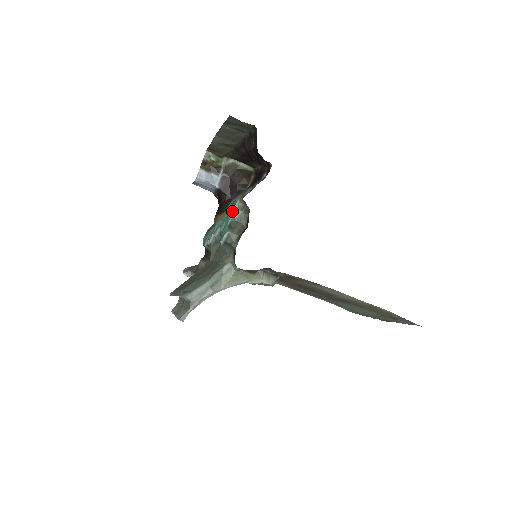
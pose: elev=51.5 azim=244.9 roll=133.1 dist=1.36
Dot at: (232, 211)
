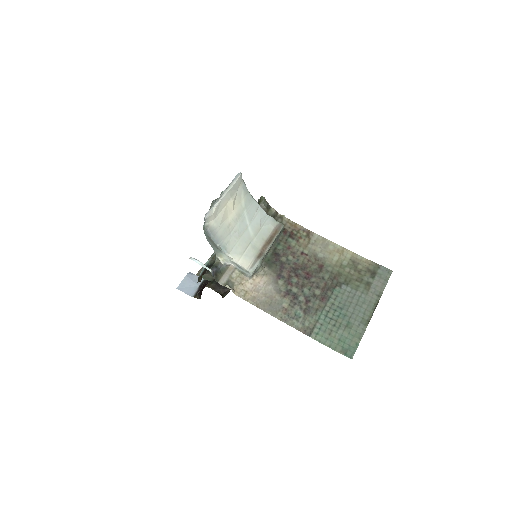
Dot at: occluded
